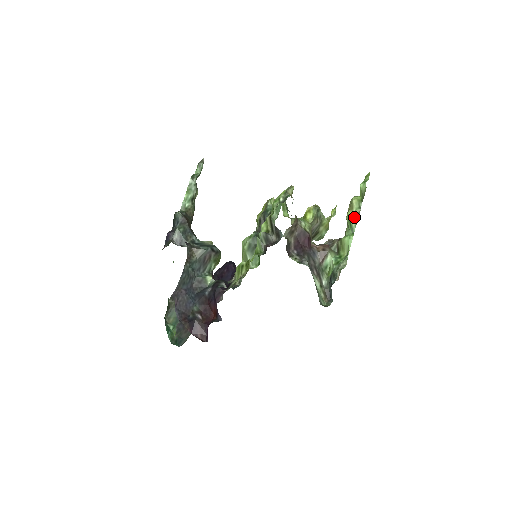
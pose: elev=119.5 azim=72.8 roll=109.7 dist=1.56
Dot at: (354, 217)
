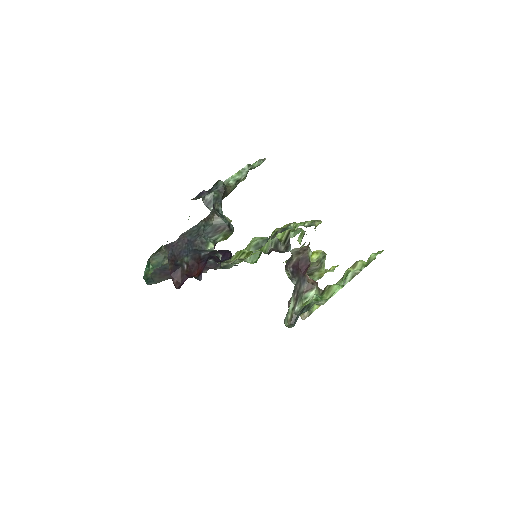
Dot at: (352, 274)
